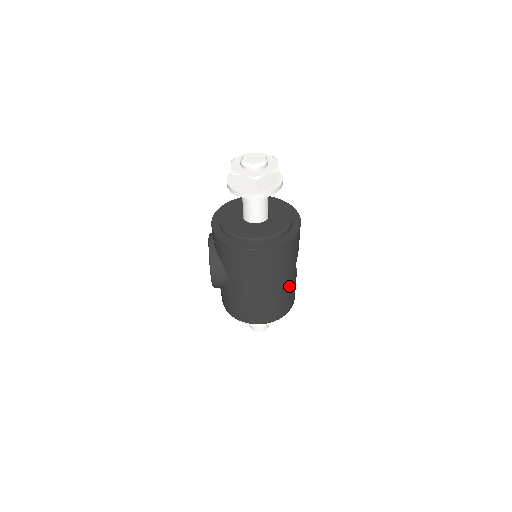
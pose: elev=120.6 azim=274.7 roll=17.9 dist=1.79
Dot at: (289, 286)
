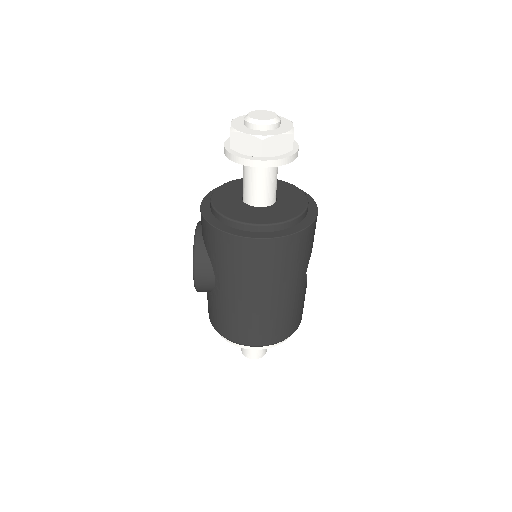
Dot at: (295, 298)
